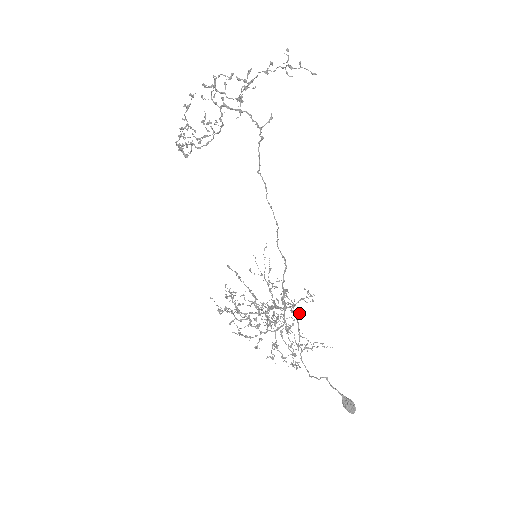
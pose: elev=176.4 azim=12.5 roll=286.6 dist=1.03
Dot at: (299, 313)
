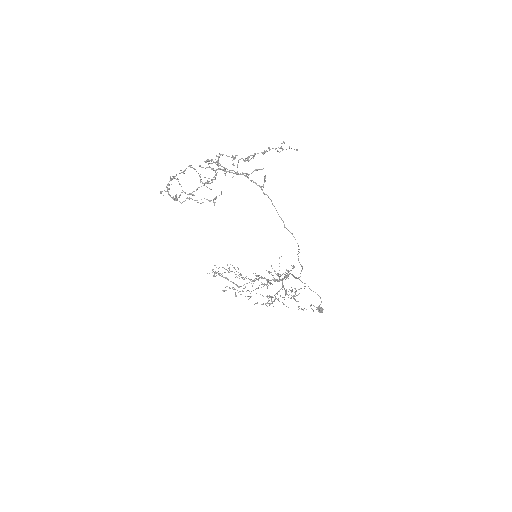
Dot at: occluded
